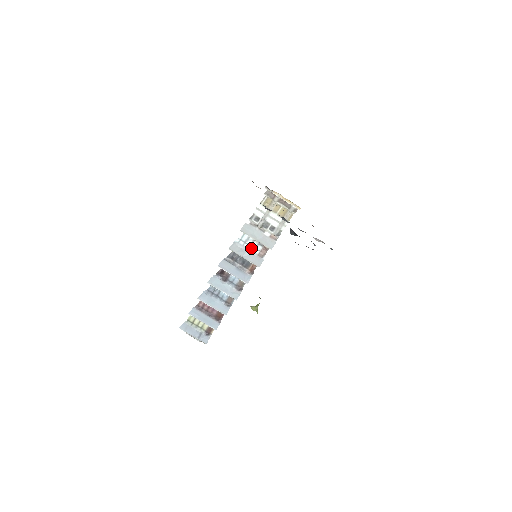
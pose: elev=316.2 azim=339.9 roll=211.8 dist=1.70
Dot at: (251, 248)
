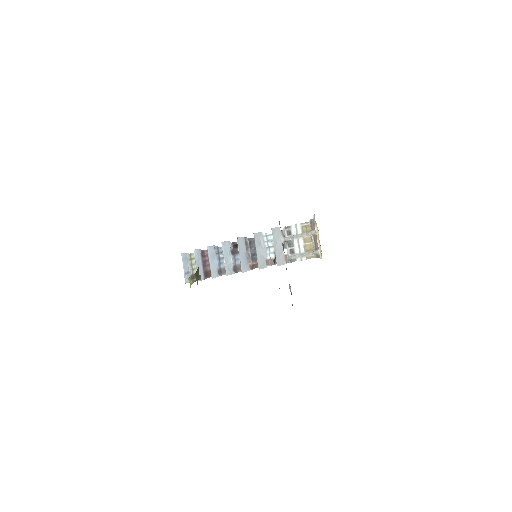
Dot at: (267, 250)
